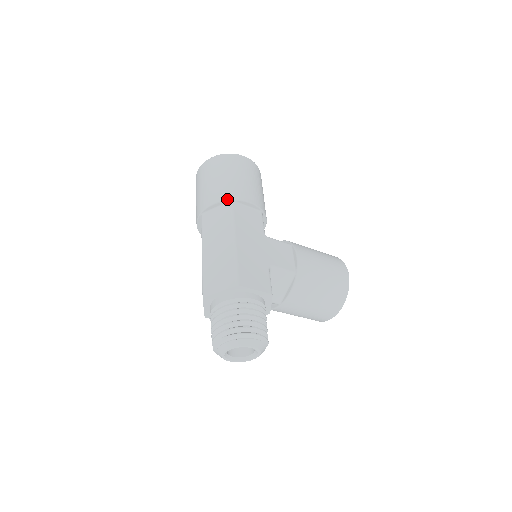
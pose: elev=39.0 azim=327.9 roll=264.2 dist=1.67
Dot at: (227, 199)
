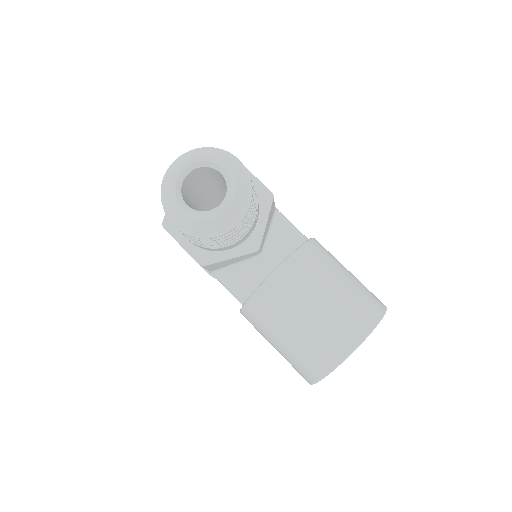
Dot at: occluded
